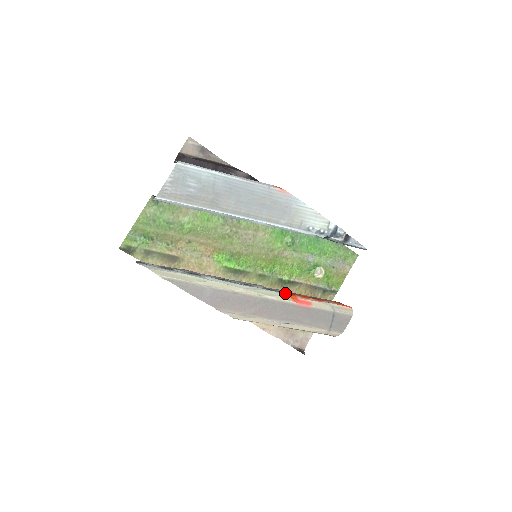
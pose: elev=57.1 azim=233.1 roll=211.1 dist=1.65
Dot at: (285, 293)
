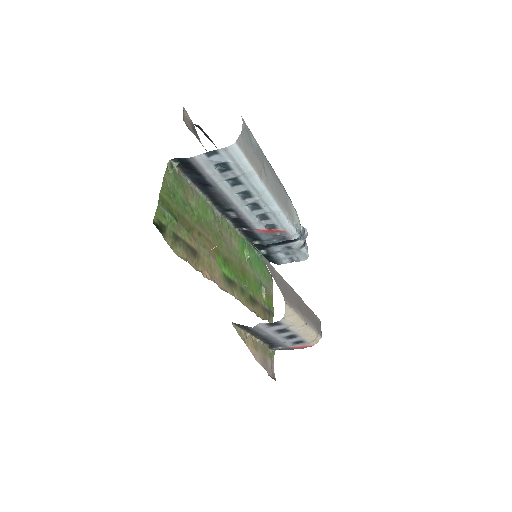
Dot at: occluded
